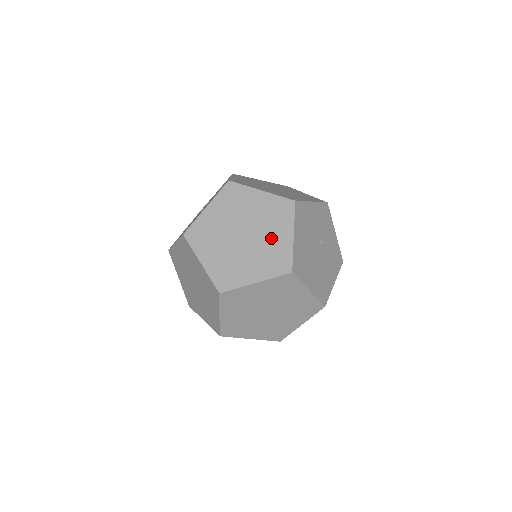
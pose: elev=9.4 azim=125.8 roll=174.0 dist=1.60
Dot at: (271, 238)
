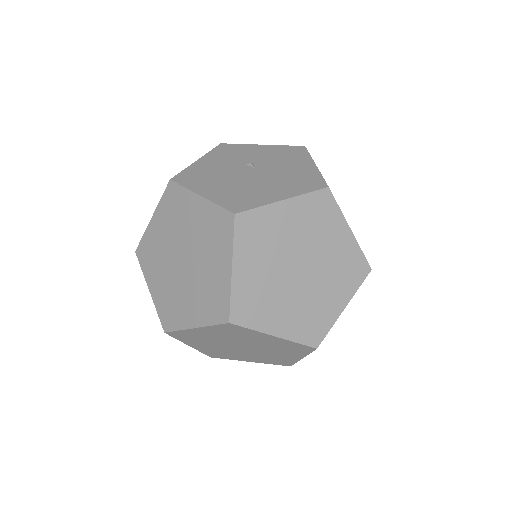
Dot at: (194, 226)
